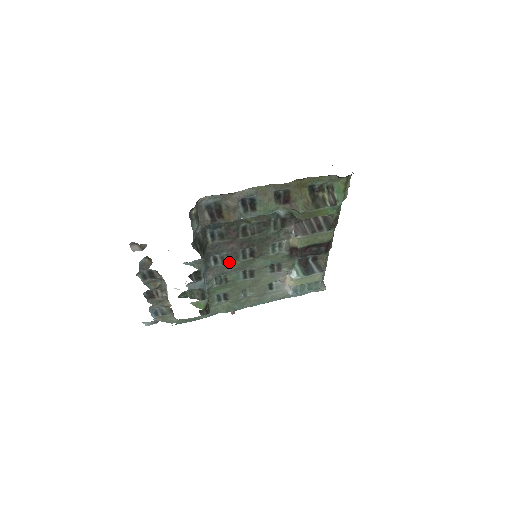
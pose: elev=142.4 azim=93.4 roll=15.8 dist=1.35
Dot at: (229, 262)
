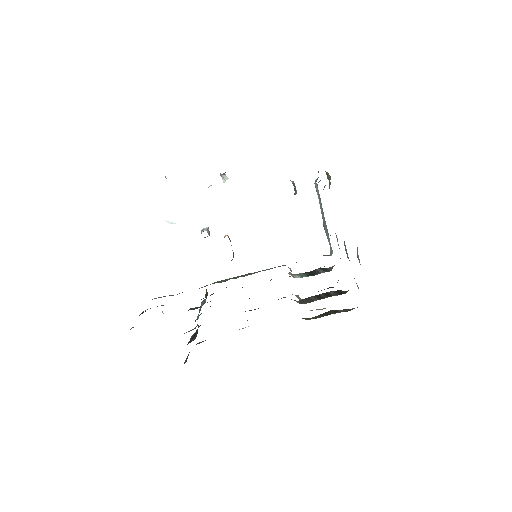
Dot at: occluded
